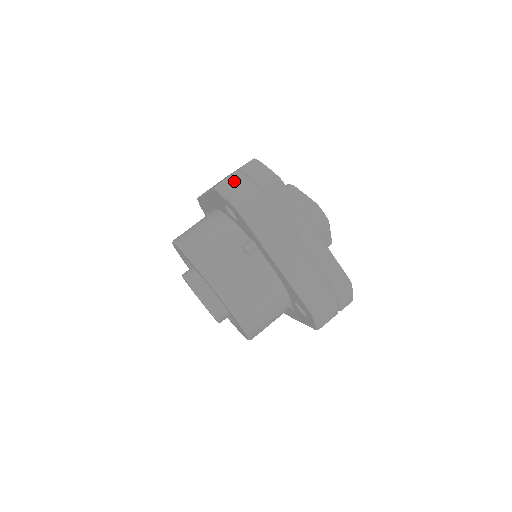
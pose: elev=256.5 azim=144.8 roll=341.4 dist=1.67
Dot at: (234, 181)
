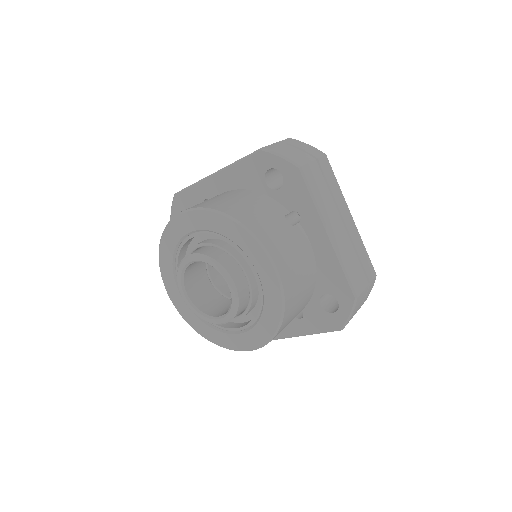
Dot at: (282, 147)
